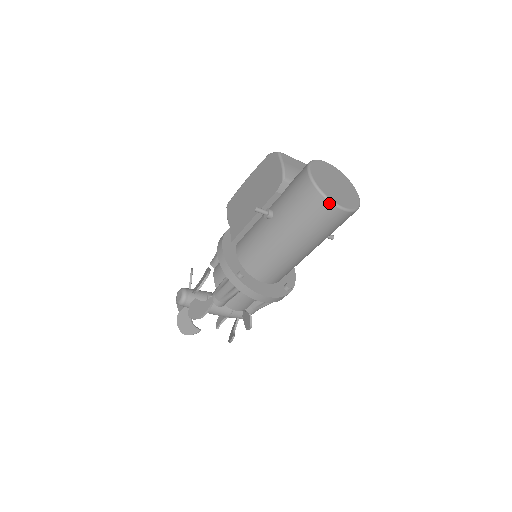
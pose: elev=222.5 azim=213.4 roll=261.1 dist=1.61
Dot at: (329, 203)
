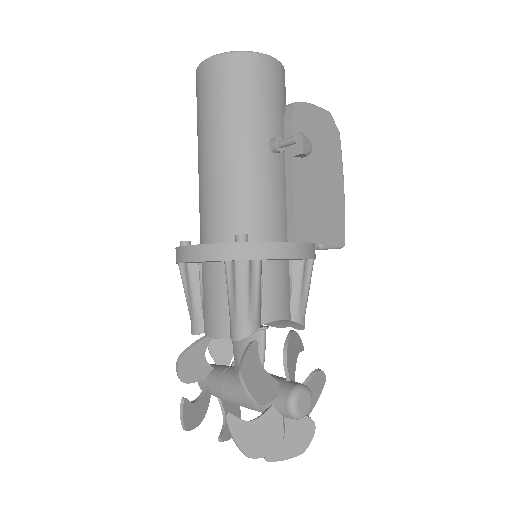
Dot at: (197, 71)
